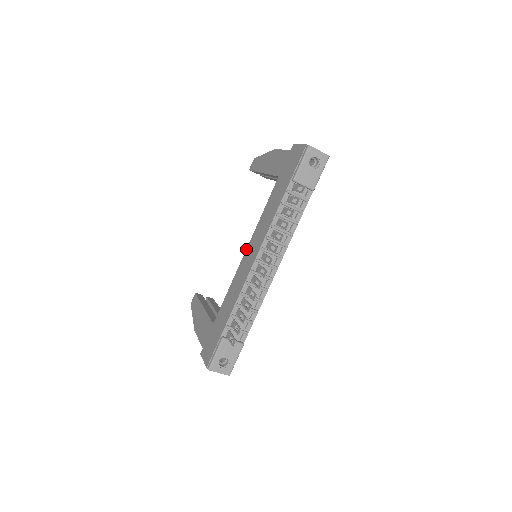
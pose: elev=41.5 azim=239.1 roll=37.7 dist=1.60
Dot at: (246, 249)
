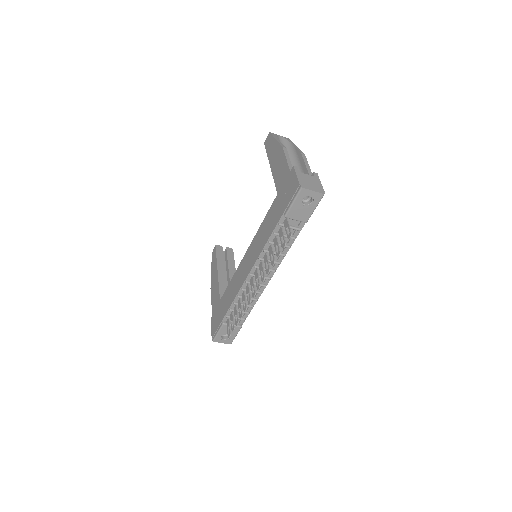
Dot at: (246, 251)
